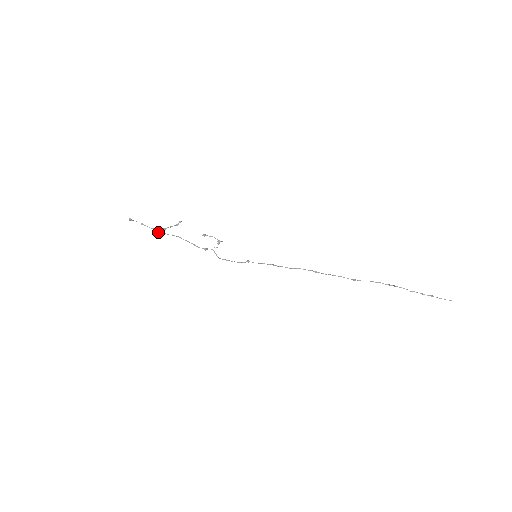
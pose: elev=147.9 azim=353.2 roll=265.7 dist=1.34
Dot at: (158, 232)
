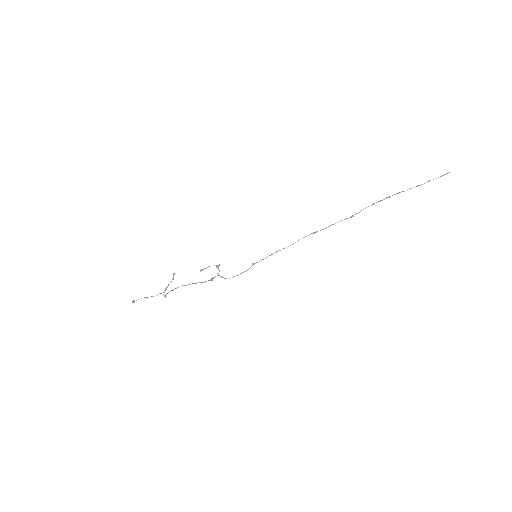
Dot at: occluded
